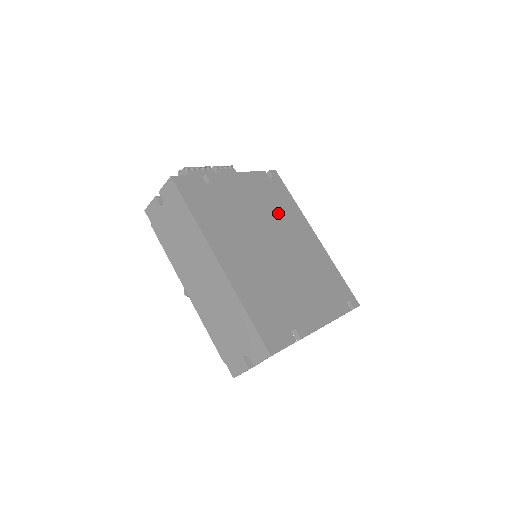
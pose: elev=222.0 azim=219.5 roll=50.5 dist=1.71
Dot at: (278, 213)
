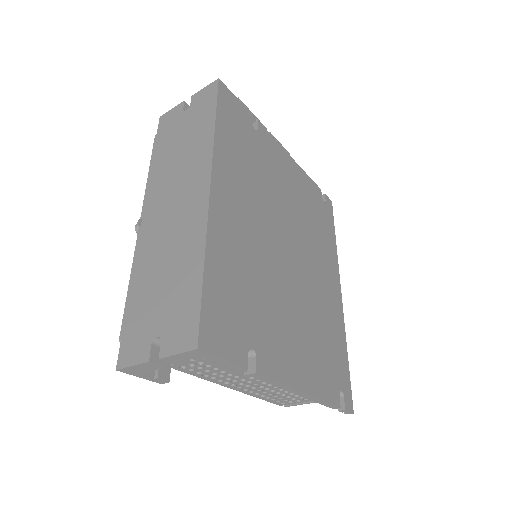
Dot at: (312, 231)
